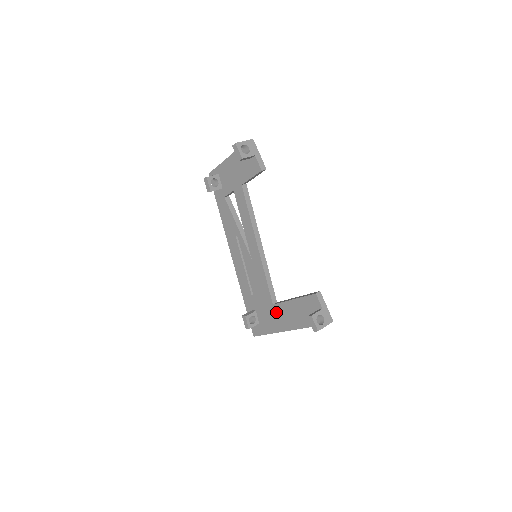
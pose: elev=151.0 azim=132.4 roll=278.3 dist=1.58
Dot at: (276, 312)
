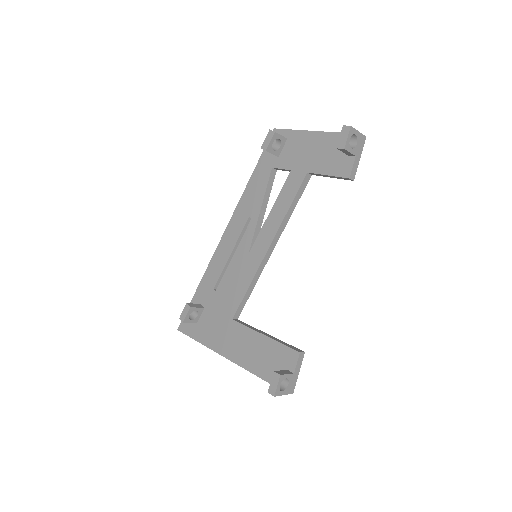
Dot at: (229, 329)
